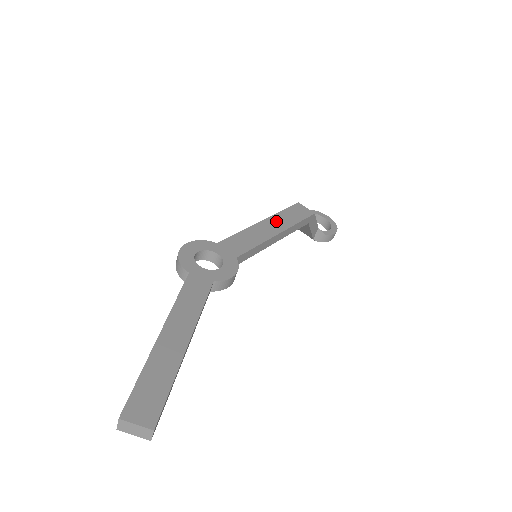
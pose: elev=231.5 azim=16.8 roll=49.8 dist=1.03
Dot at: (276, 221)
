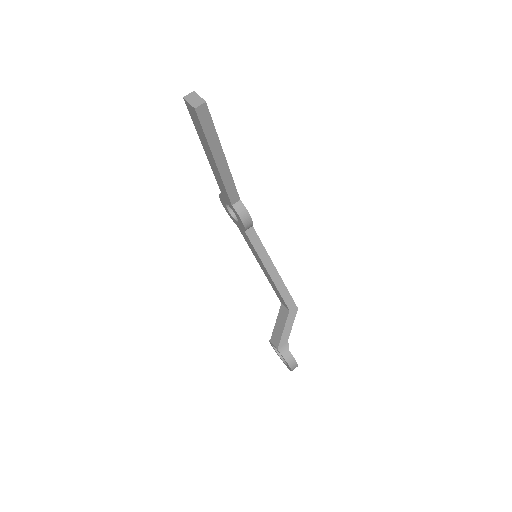
Dot at: occluded
